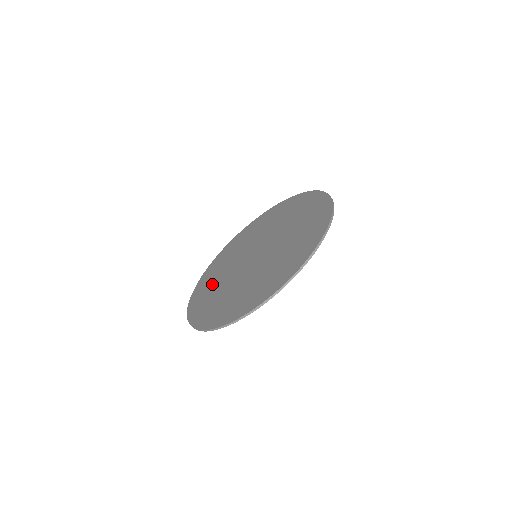
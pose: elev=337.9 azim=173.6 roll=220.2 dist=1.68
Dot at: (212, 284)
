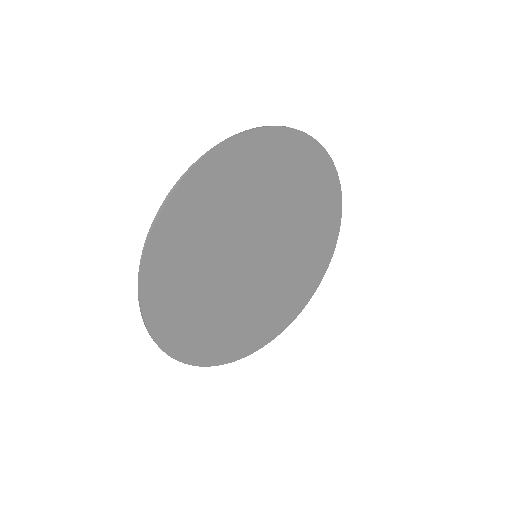
Dot at: (228, 326)
